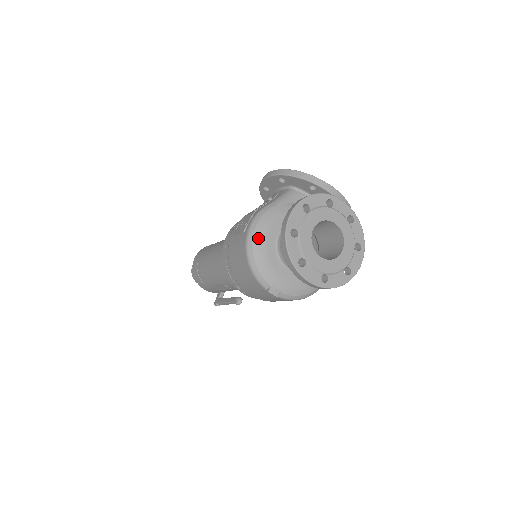
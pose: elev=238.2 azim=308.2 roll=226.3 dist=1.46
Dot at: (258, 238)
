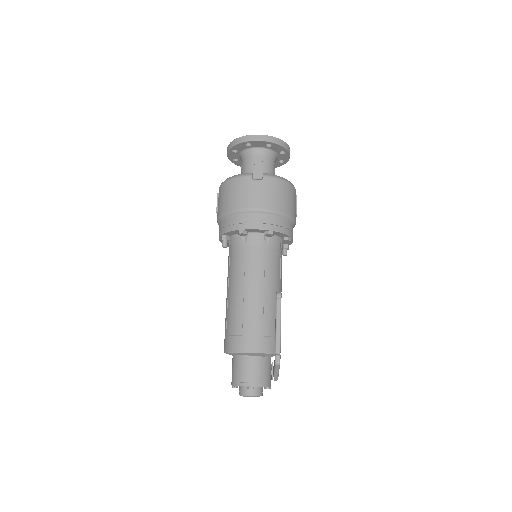
Dot at: occluded
